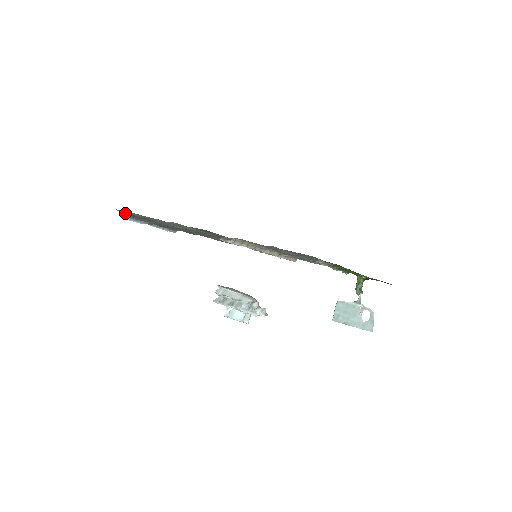
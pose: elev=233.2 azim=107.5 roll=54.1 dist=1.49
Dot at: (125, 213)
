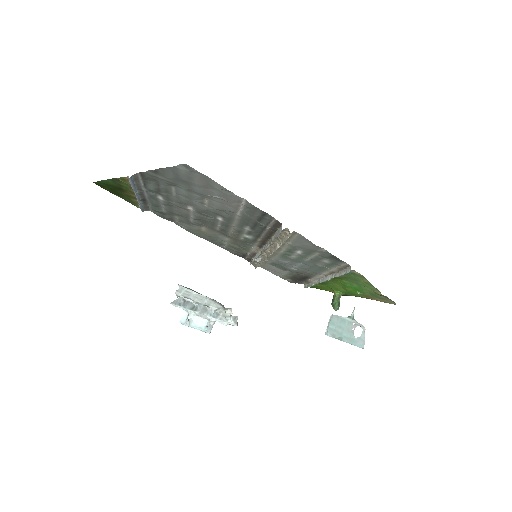
Dot at: (151, 172)
